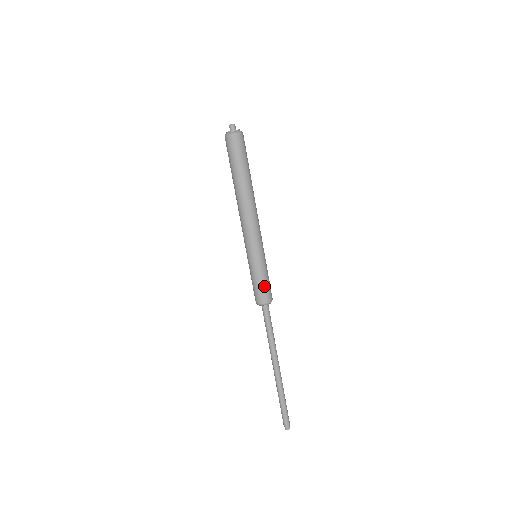
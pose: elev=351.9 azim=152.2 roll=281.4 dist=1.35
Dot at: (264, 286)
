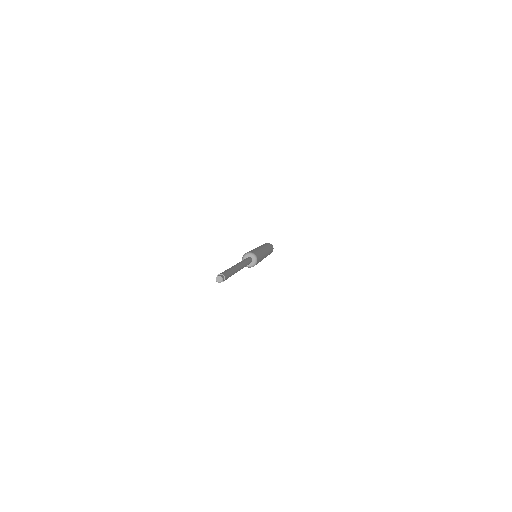
Dot at: (259, 256)
